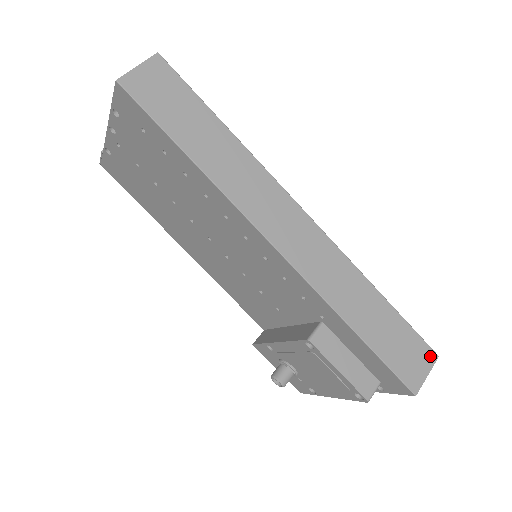
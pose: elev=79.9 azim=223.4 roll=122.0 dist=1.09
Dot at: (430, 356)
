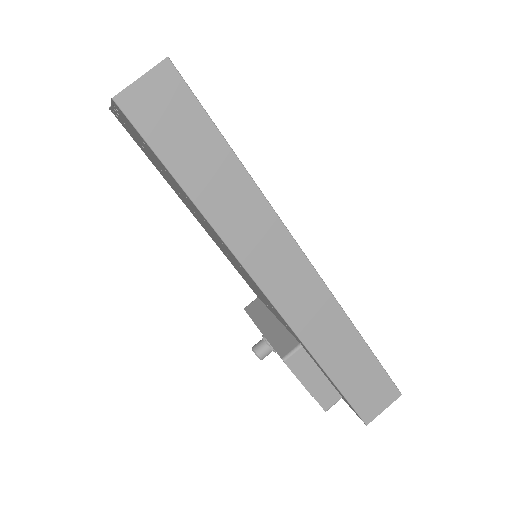
Dot at: (393, 394)
